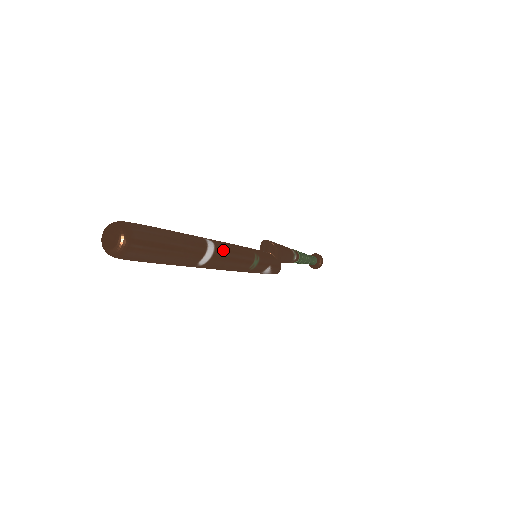
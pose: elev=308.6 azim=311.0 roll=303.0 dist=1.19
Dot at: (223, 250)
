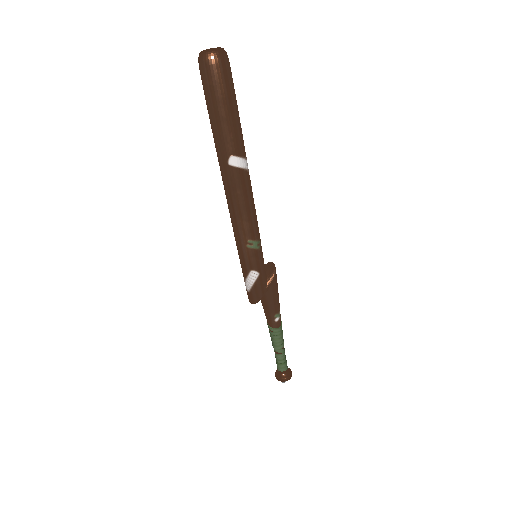
Dot at: (249, 184)
